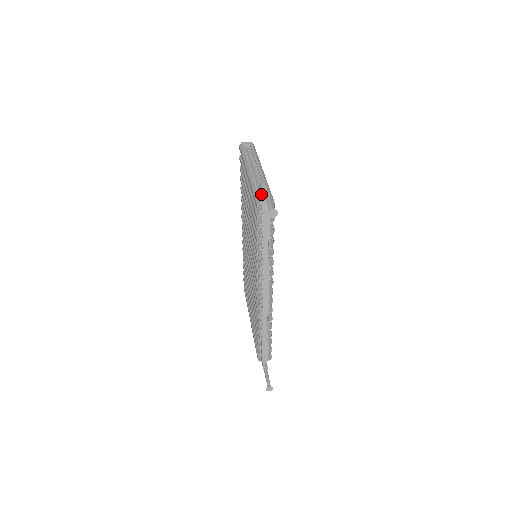
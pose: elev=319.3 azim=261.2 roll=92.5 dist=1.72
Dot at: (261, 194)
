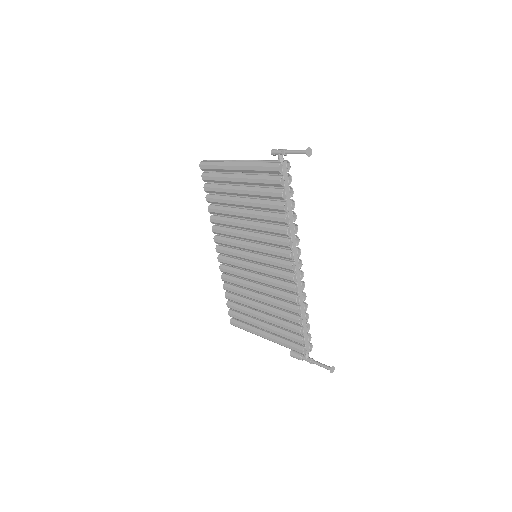
Dot at: occluded
